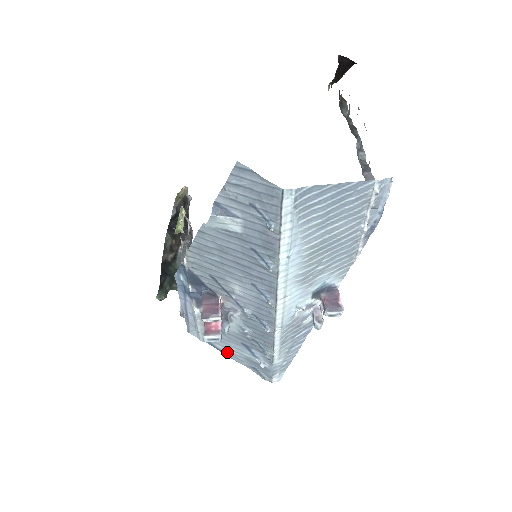
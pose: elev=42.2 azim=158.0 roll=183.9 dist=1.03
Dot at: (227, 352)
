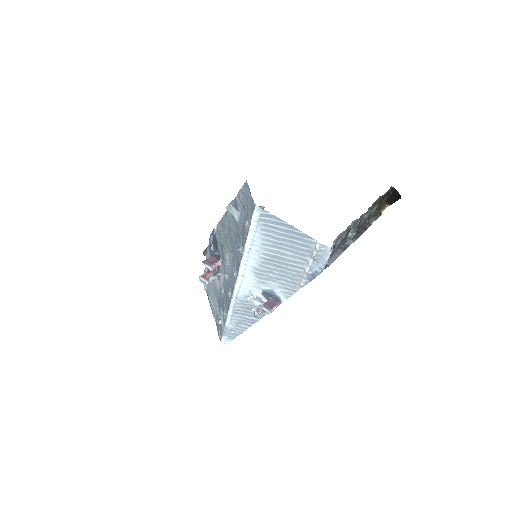
Dot at: (212, 305)
